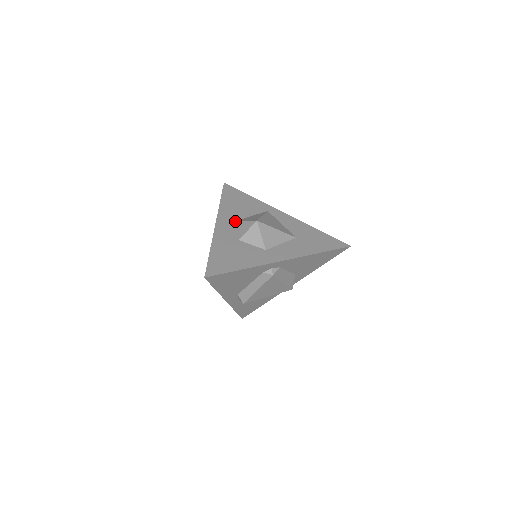
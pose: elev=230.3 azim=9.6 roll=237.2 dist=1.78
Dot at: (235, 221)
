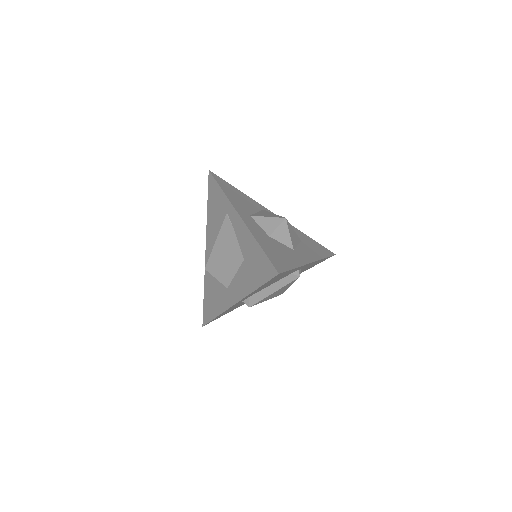
Dot at: (252, 215)
